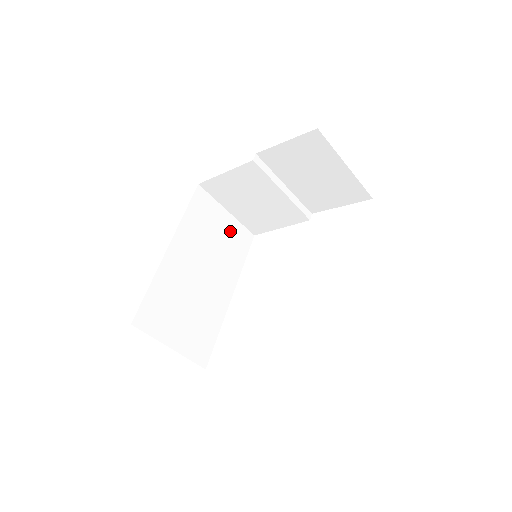
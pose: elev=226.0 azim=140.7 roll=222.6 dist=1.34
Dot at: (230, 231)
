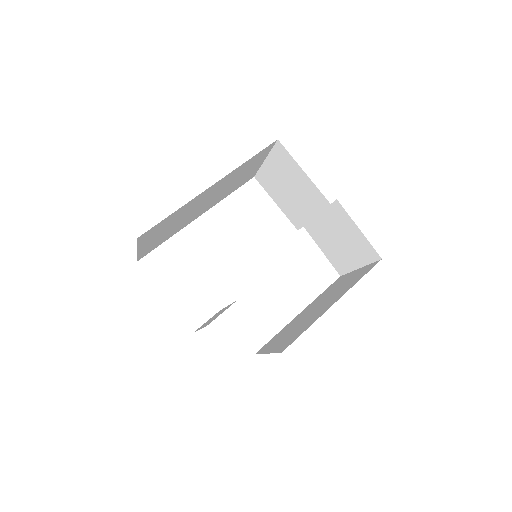
Dot at: (249, 174)
